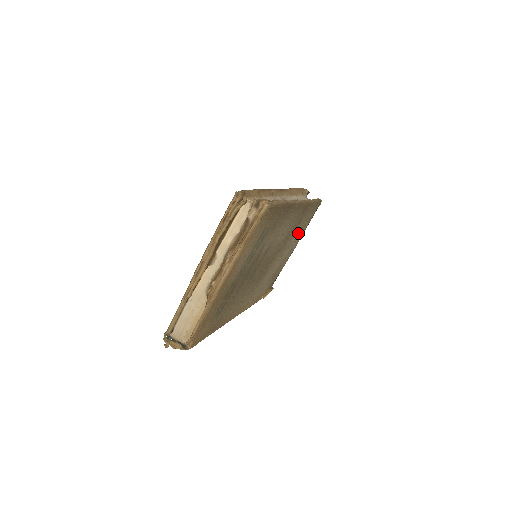
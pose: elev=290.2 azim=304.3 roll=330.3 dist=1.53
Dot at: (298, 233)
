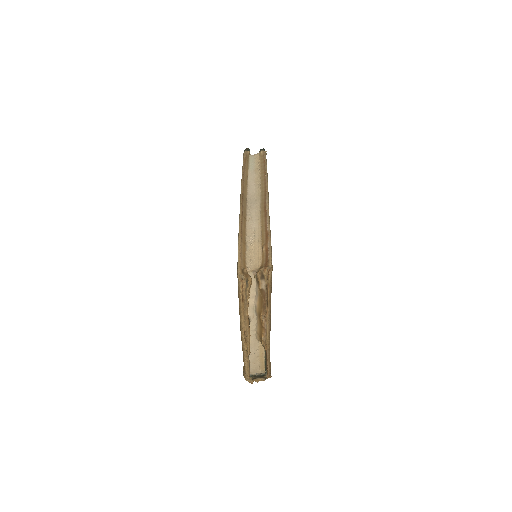
Dot at: occluded
